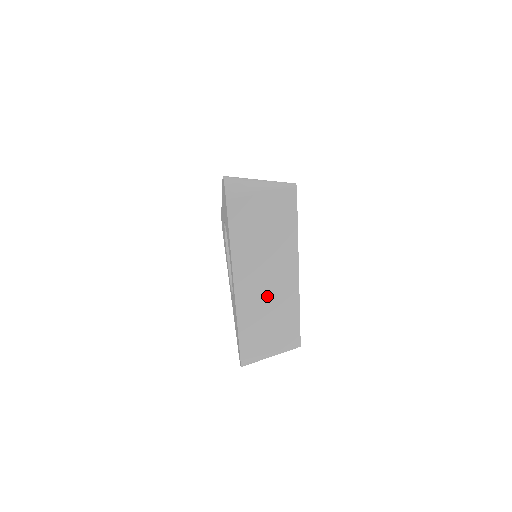
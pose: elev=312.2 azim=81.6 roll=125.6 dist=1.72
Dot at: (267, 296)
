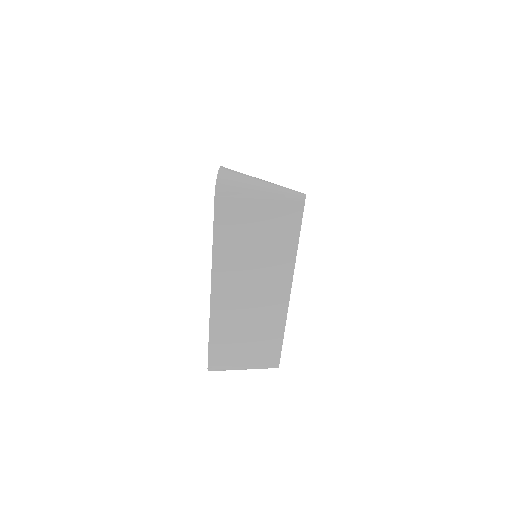
Dot at: (248, 309)
